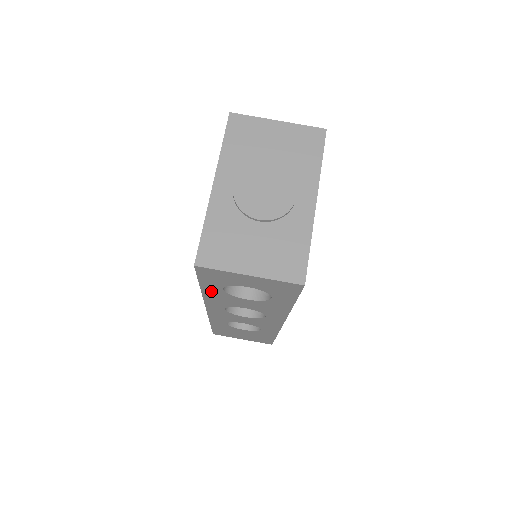
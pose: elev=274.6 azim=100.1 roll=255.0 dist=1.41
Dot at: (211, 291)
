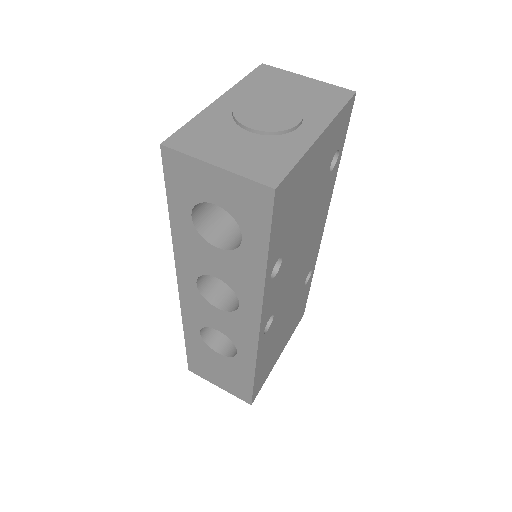
Dot at: (180, 225)
